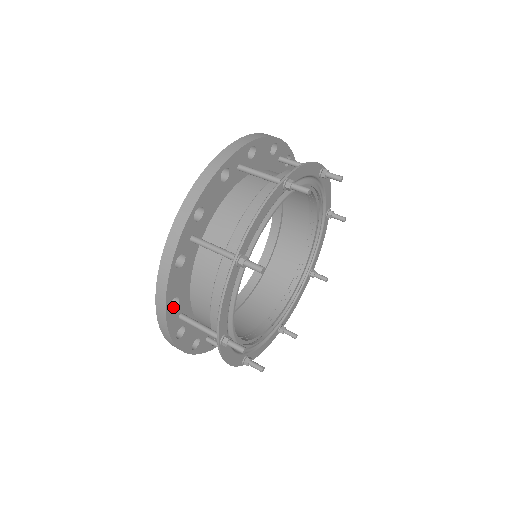
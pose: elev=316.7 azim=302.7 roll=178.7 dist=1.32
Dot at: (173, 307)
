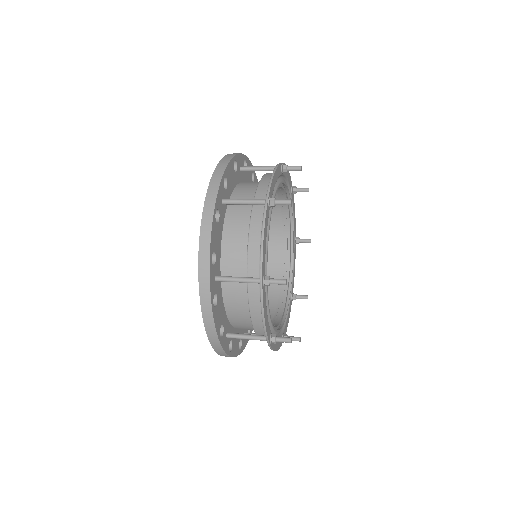
Dot at: occluded
